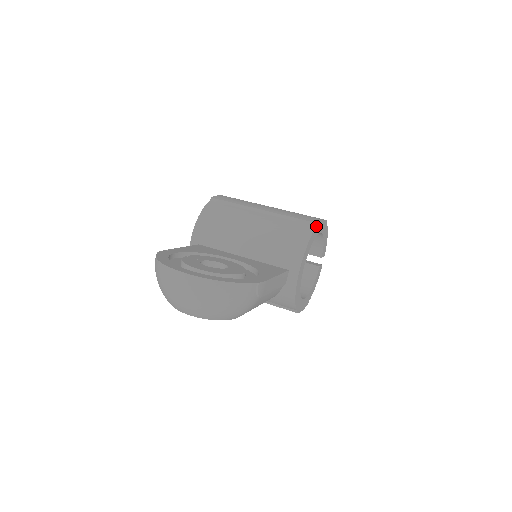
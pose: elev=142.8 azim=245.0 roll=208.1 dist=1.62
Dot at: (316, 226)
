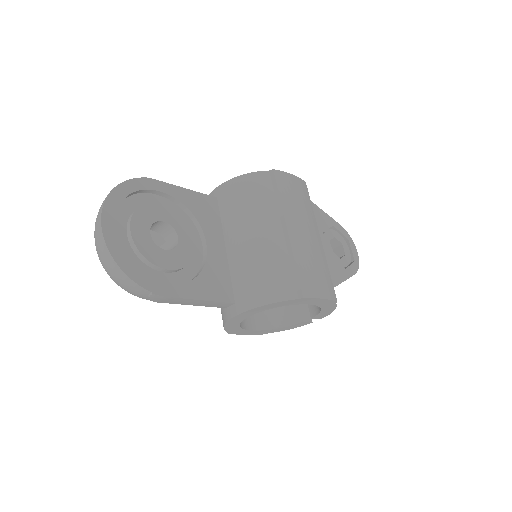
Dot at: (299, 298)
